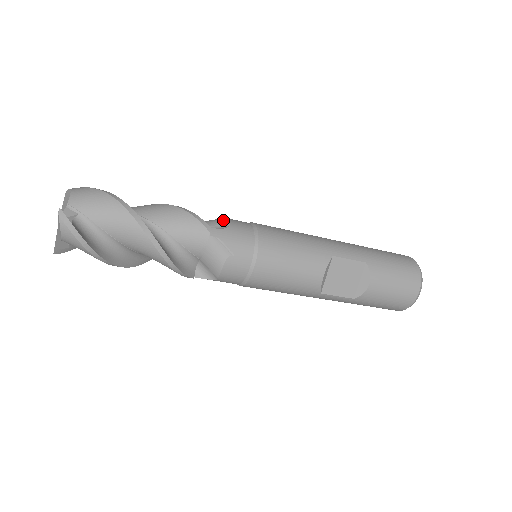
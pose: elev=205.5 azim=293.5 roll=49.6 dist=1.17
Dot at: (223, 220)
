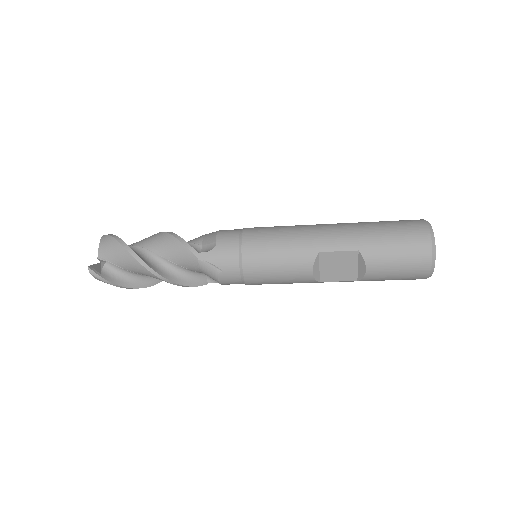
Dot at: (214, 238)
